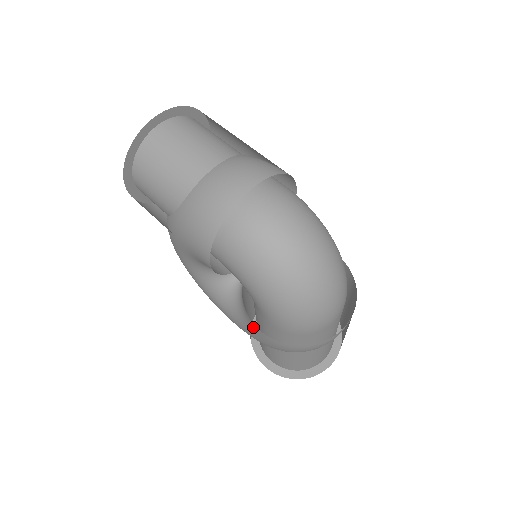
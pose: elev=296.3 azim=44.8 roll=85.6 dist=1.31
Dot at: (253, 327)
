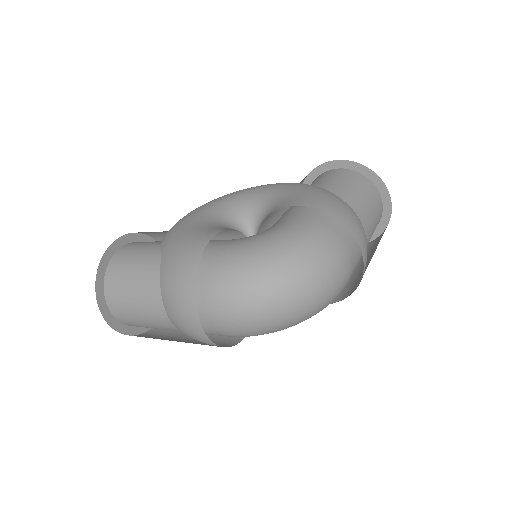
Dot at: occluded
